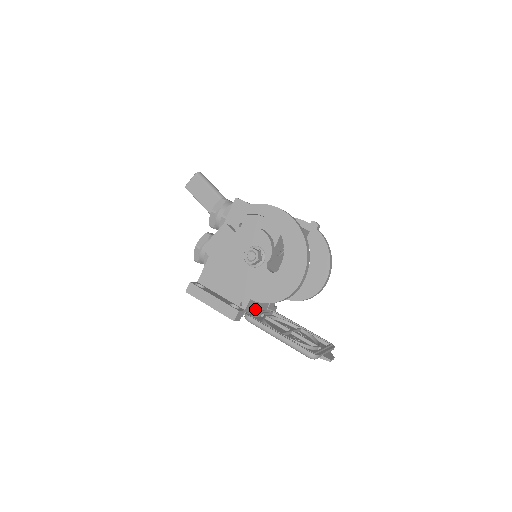
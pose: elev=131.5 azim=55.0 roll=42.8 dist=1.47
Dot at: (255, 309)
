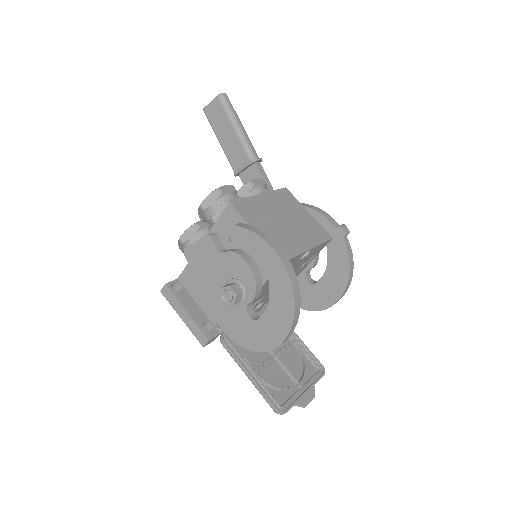
Dot at: occluded
